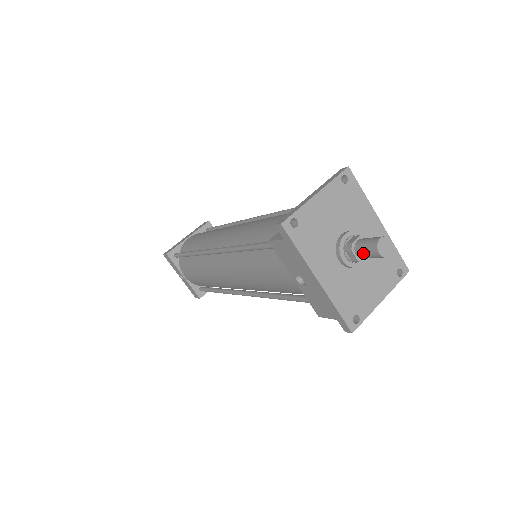
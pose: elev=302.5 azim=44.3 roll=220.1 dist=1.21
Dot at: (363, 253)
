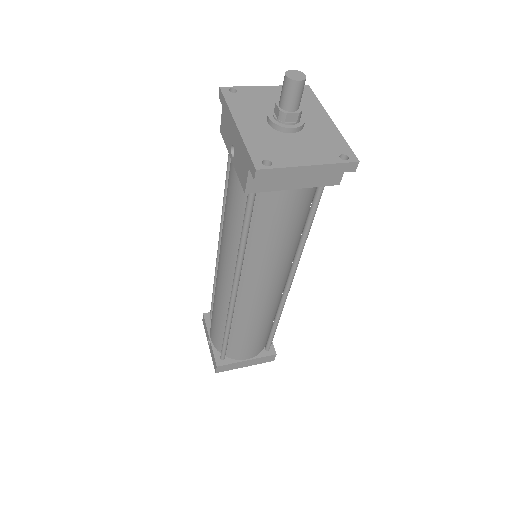
Dot at: (281, 95)
